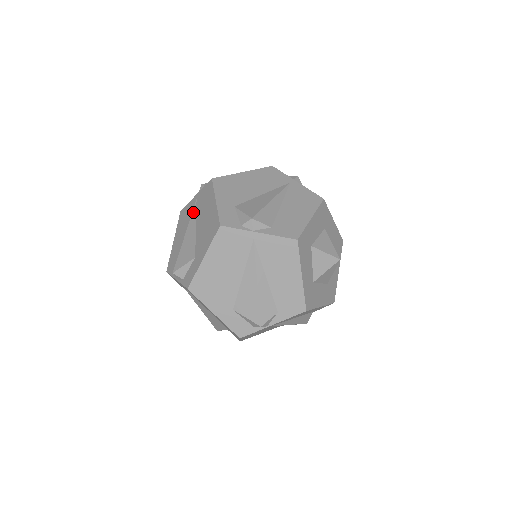
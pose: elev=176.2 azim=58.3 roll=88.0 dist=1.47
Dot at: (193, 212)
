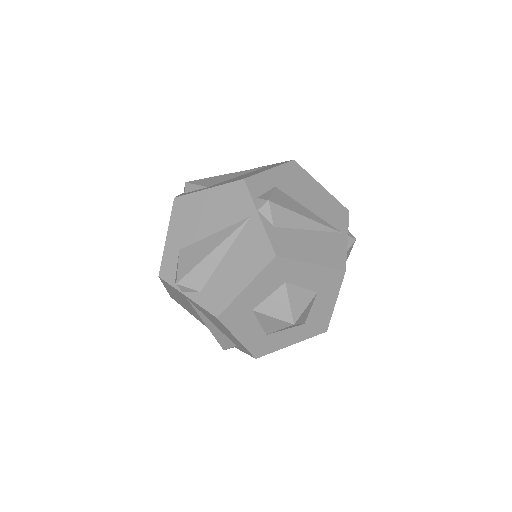
Dot at: occluded
